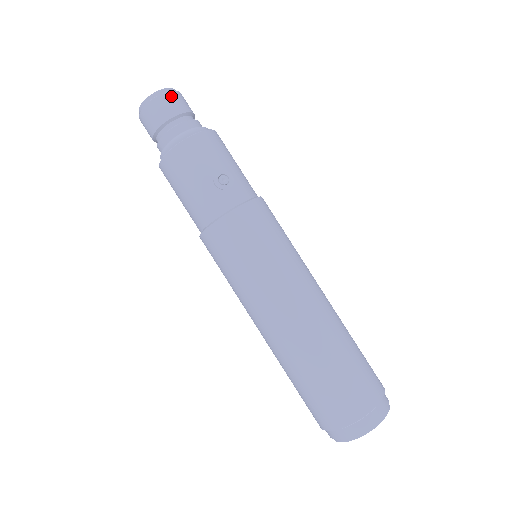
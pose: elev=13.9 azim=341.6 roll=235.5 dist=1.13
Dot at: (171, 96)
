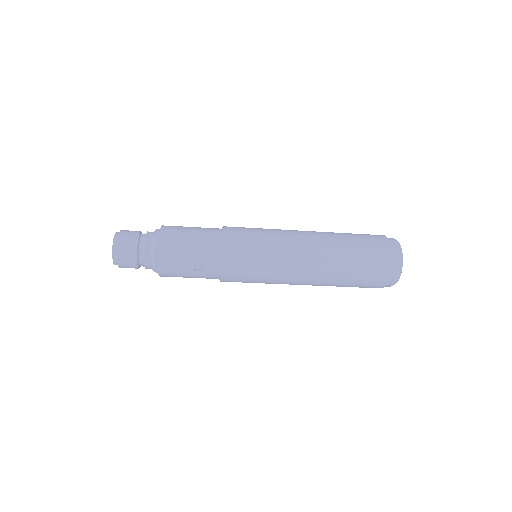
Dot at: (121, 258)
